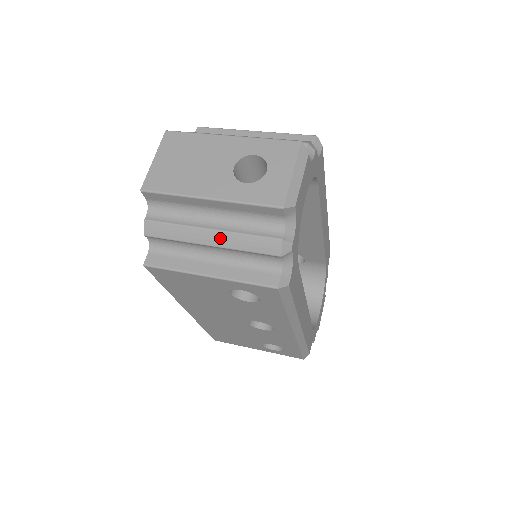
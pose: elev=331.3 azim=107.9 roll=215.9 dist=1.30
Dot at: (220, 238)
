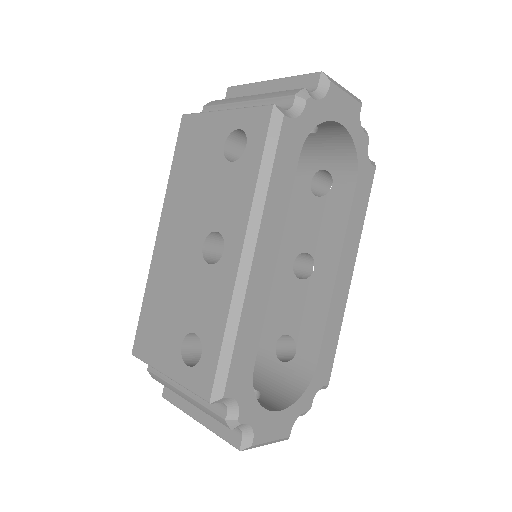
Dot at: (256, 96)
